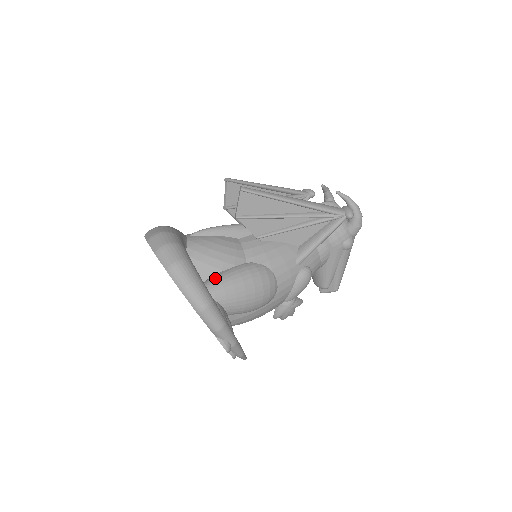
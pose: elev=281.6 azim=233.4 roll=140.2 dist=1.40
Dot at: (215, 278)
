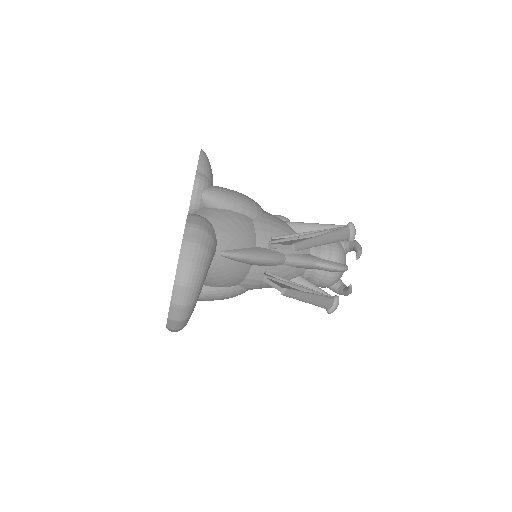
Dot at: (204, 292)
